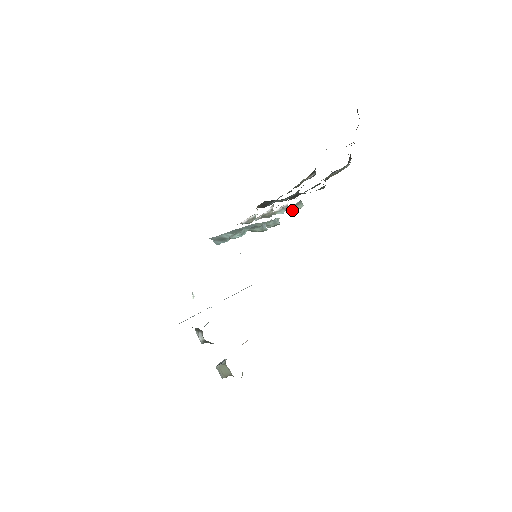
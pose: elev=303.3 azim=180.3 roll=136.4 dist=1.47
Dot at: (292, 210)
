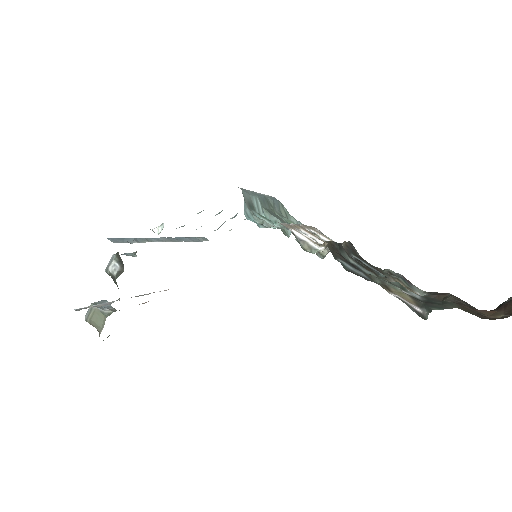
Dot at: occluded
